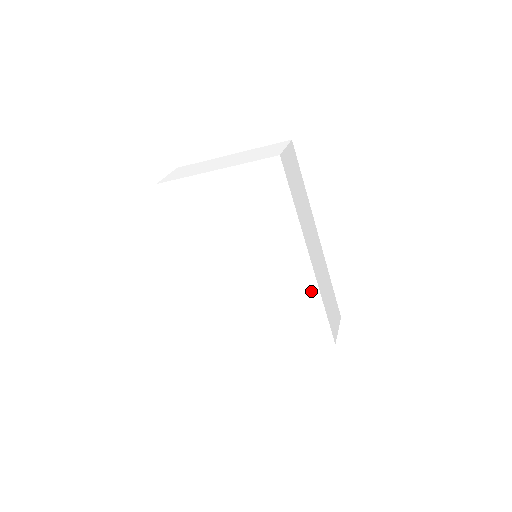
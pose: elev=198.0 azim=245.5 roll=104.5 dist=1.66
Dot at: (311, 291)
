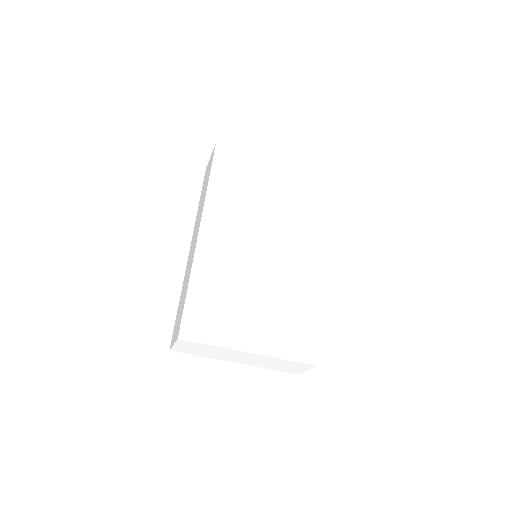
Dot at: (314, 293)
